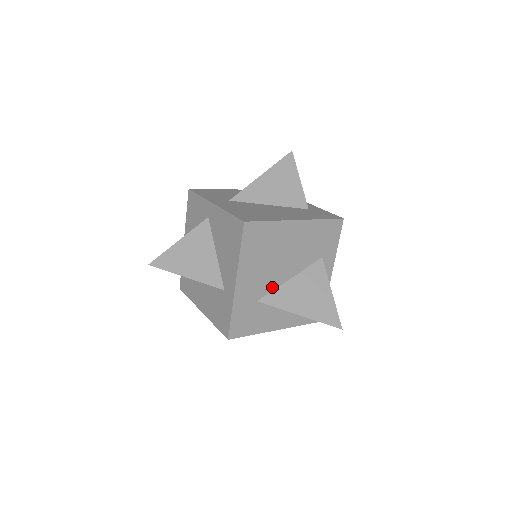
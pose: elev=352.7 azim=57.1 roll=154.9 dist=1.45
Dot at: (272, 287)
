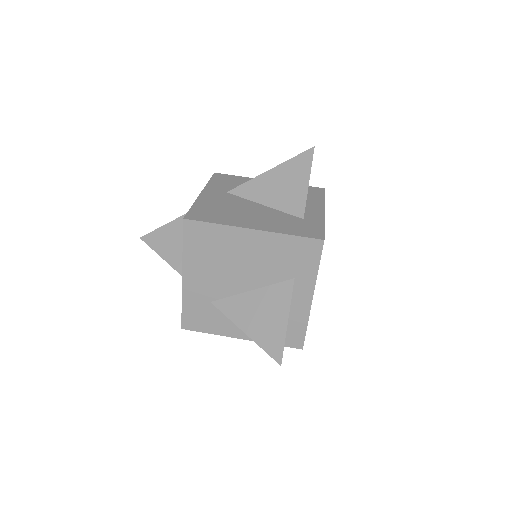
Dot at: (228, 293)
